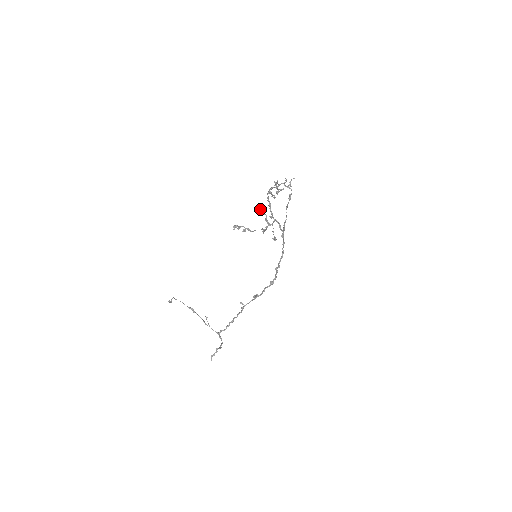
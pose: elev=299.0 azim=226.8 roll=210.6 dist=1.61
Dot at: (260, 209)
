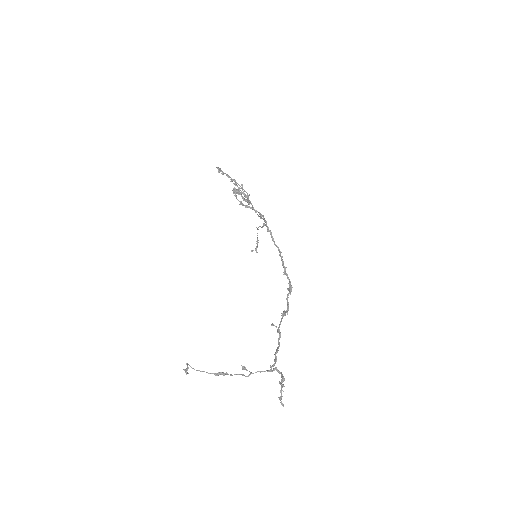
Dot at: (233, 191)
